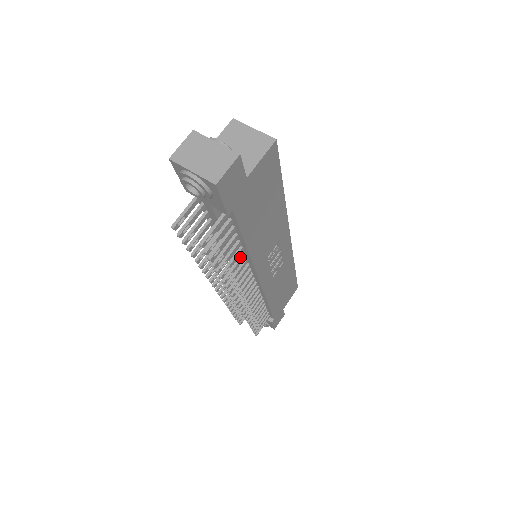
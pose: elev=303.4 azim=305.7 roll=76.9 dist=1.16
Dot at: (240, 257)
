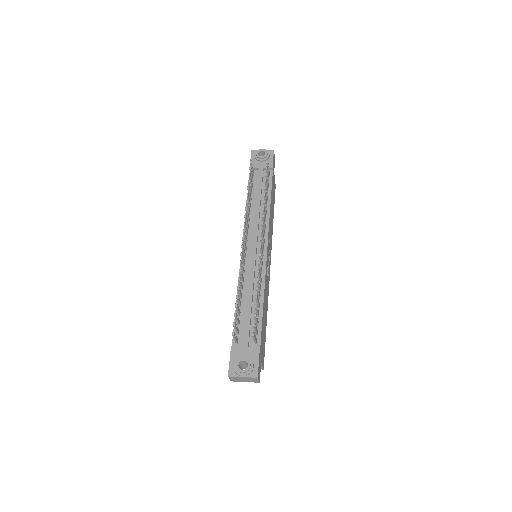
Dot at: (265, 210)
